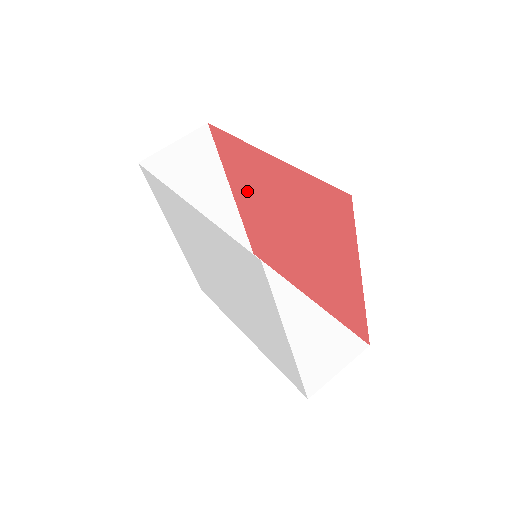
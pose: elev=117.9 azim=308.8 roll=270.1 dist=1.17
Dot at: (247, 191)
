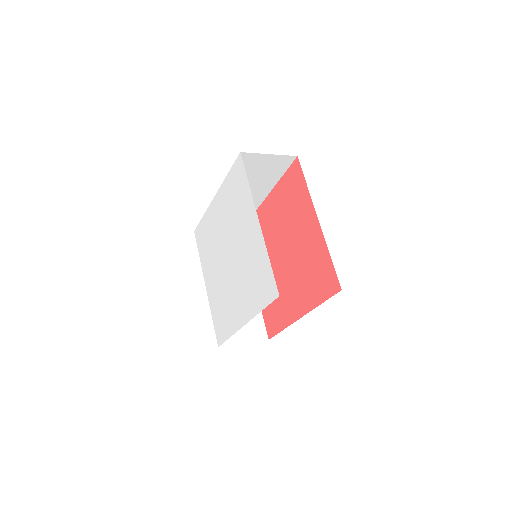
Dot at: occluded
